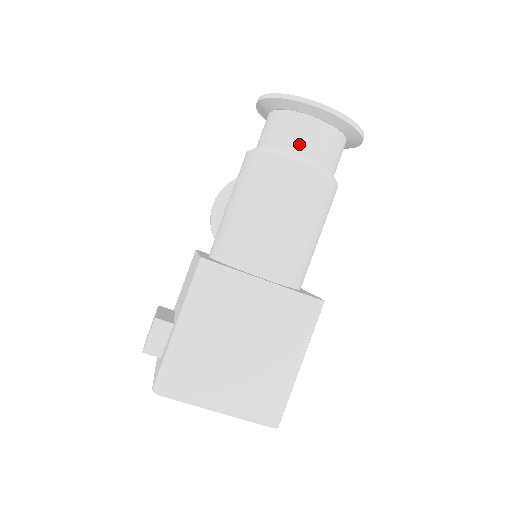
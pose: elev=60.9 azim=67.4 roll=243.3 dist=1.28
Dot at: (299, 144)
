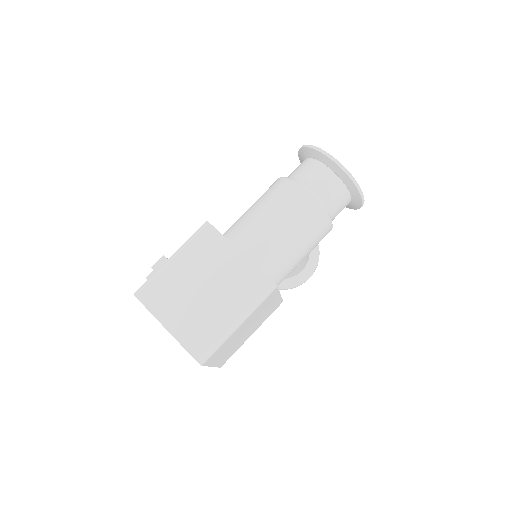
Dot at: (307, 178)
